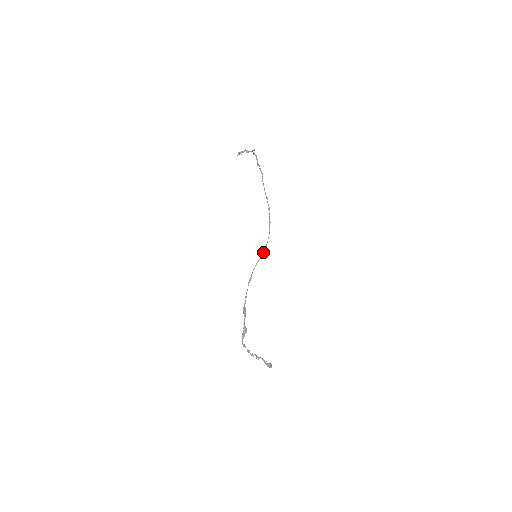
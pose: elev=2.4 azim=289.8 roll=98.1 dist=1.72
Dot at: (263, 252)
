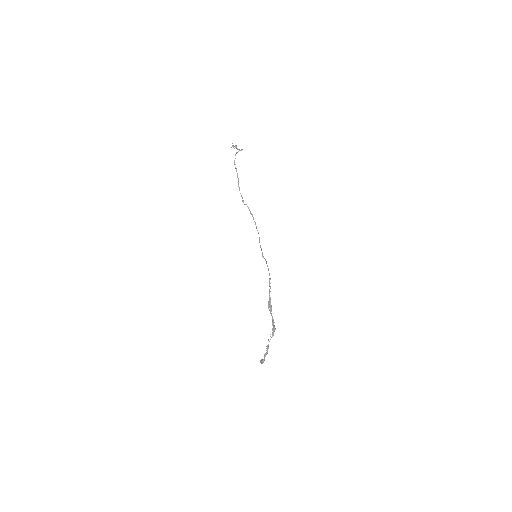
Dot at: occluded
